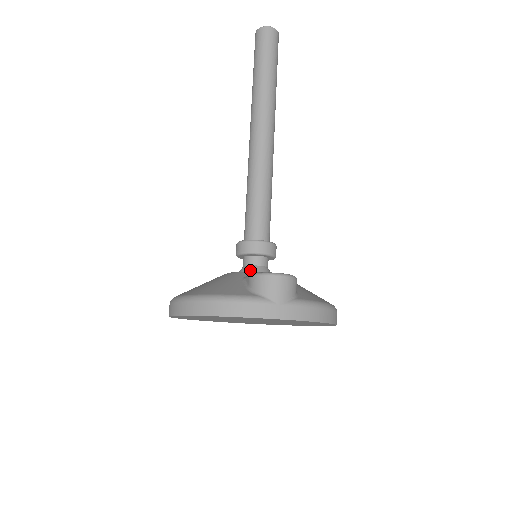
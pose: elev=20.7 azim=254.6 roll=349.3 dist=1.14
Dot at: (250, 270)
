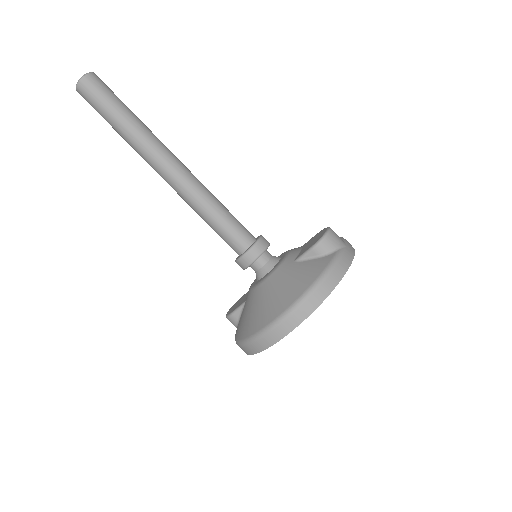
Dot at: (274, 263)
